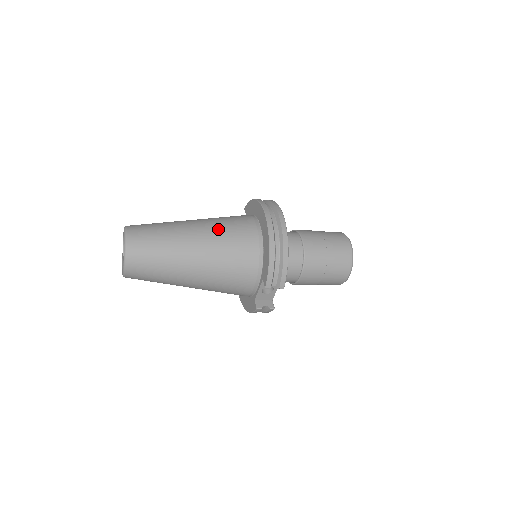
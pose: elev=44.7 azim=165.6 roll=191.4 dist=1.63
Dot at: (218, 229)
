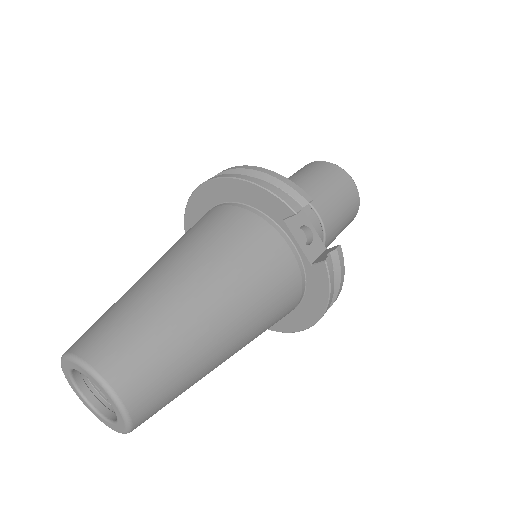
Dot at: (175, 244)
